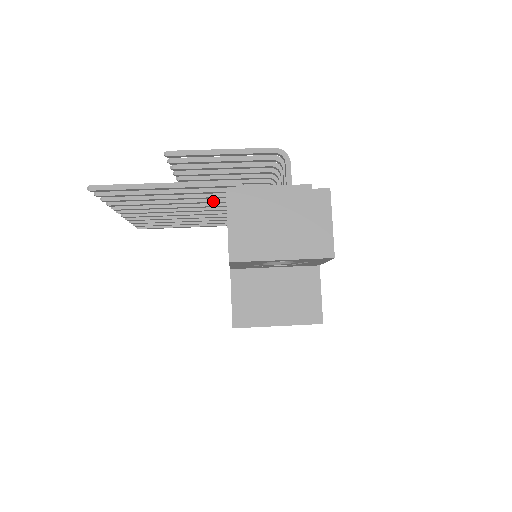
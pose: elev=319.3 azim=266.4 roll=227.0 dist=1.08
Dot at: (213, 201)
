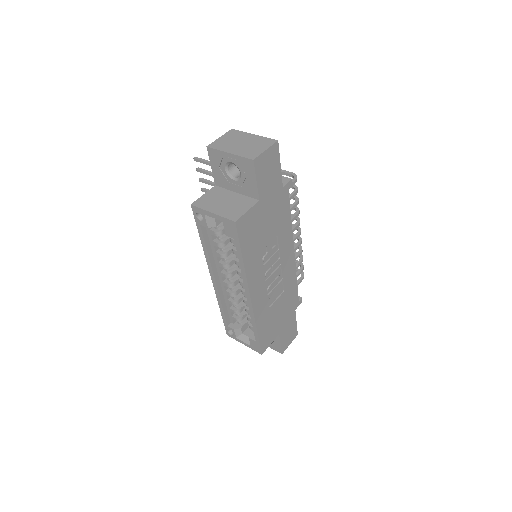
Dot at: occluded
